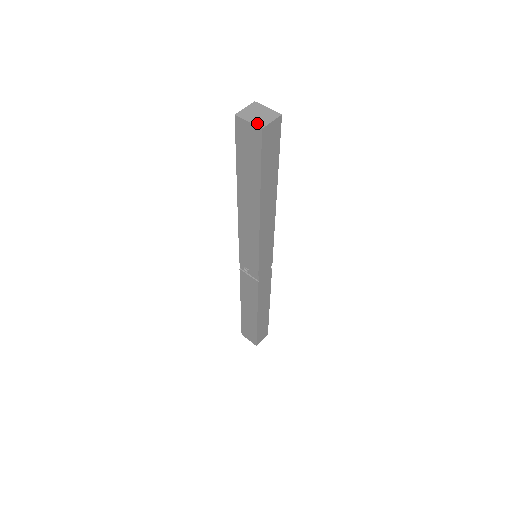
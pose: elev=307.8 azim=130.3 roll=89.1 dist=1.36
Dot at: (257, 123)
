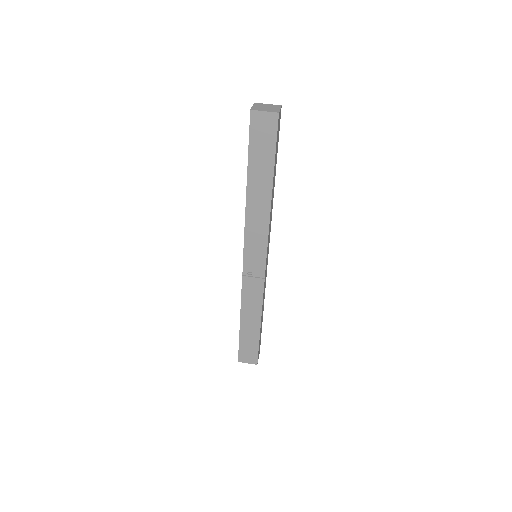
Dot at: (272, 111)
